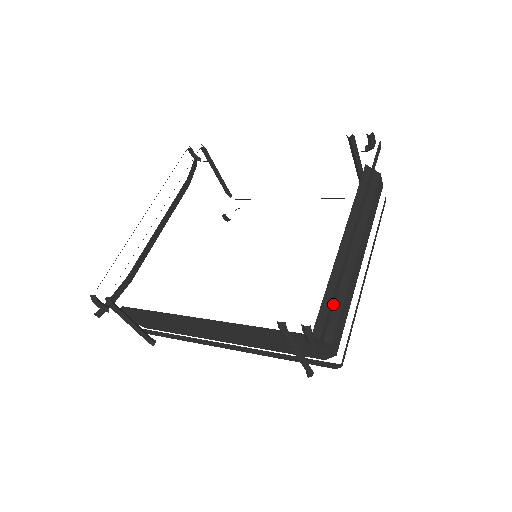
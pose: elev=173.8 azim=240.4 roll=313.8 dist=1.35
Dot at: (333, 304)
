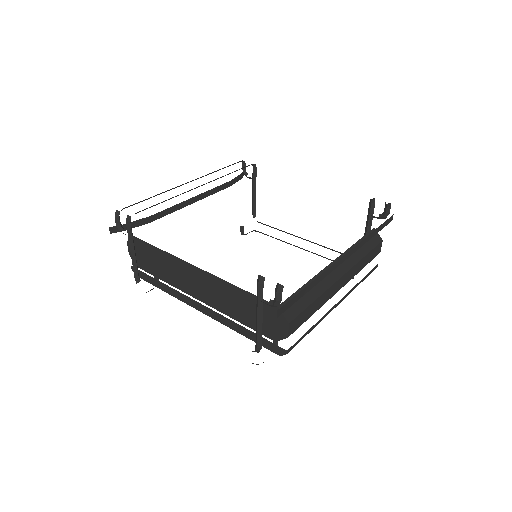
Dot at: (306, 292)
